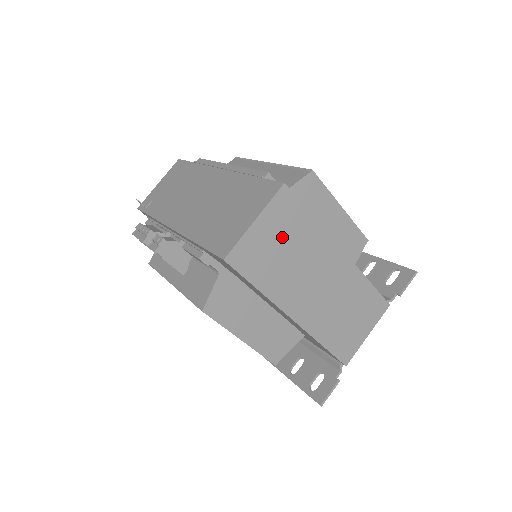
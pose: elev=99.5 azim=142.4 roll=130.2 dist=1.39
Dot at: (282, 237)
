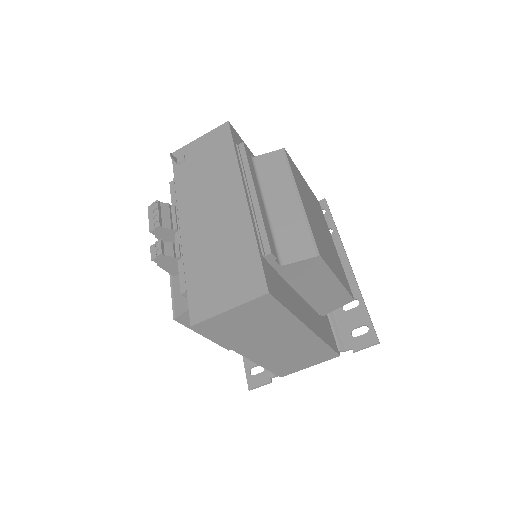
Dot at: (252, 319)
